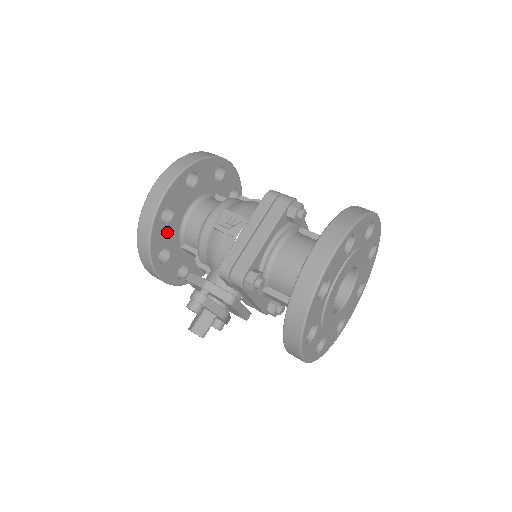
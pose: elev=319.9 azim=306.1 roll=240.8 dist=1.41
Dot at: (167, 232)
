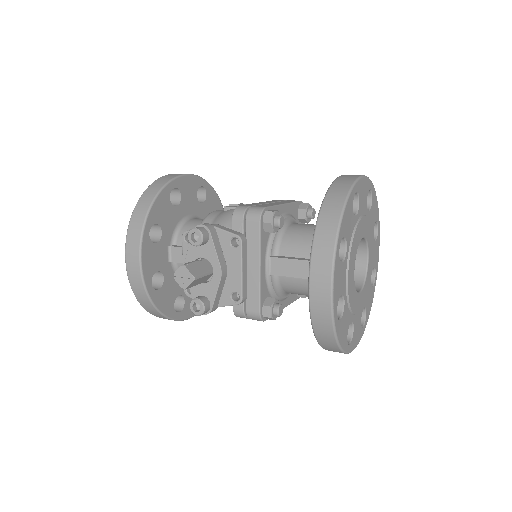
Dot at: (168, 213)
